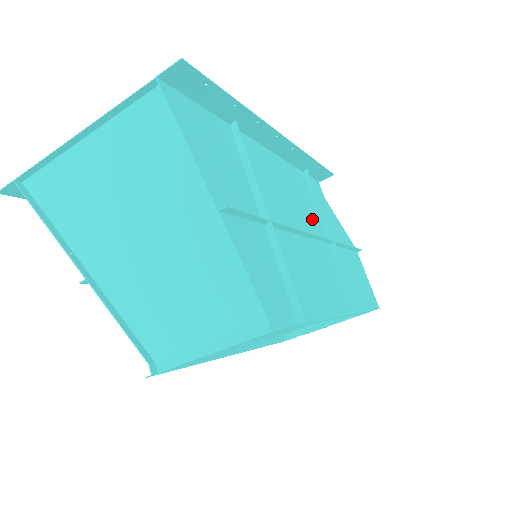
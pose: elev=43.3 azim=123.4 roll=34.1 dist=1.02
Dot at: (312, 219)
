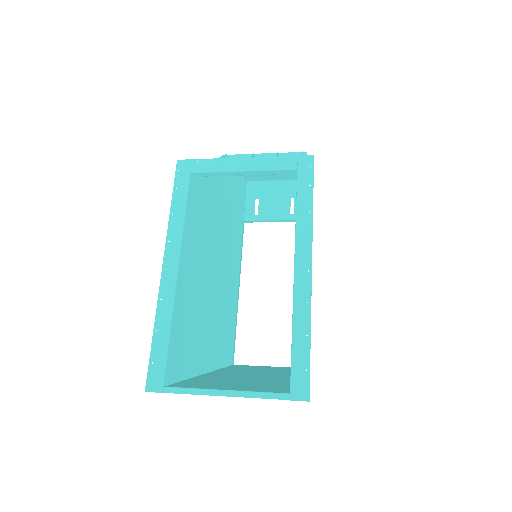
Dot at: occluded
